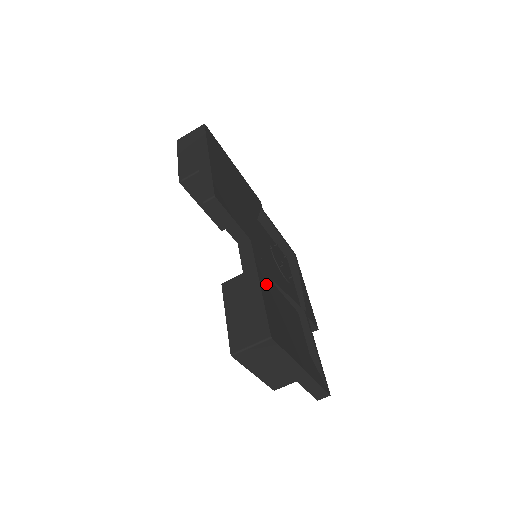
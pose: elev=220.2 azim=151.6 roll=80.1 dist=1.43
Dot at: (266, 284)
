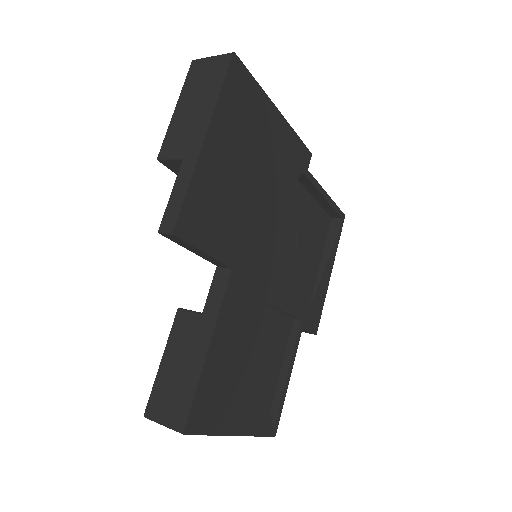
Dot at: (226, 337)
